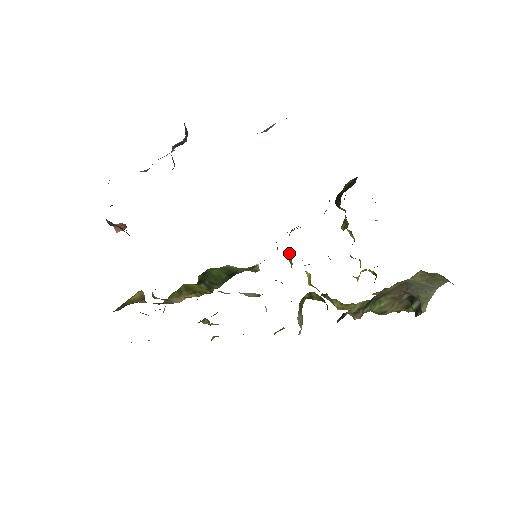
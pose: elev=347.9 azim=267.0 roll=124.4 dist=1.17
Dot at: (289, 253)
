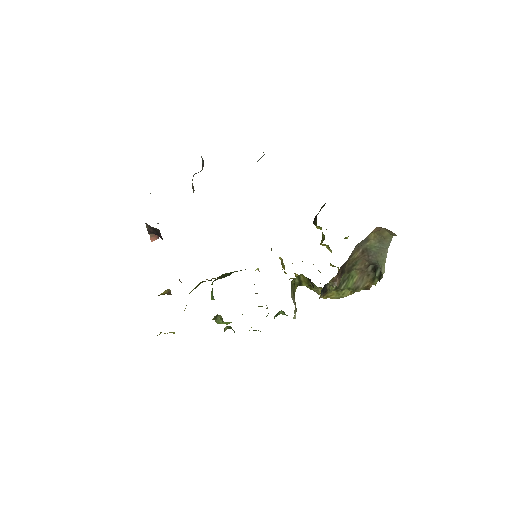
Dot at: (281, 259)
